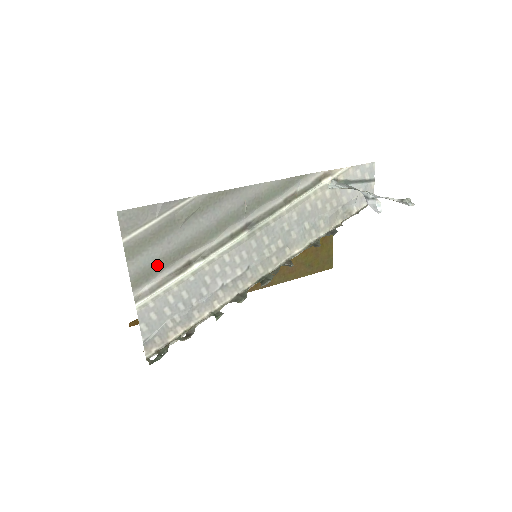
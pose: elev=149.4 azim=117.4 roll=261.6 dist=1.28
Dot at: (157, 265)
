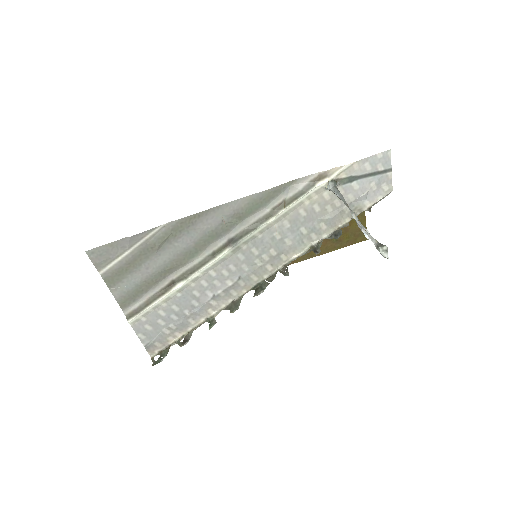
Dot at: (140, 287)
